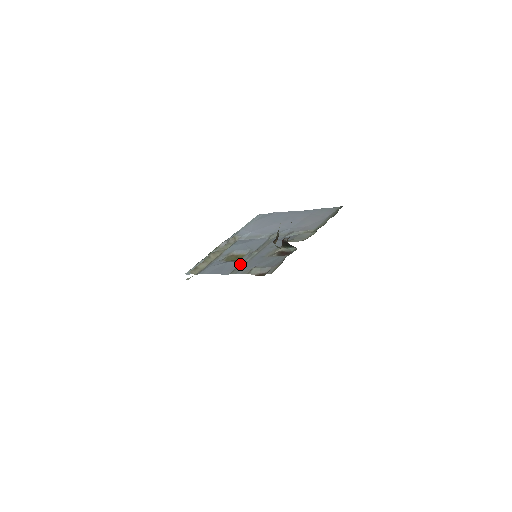
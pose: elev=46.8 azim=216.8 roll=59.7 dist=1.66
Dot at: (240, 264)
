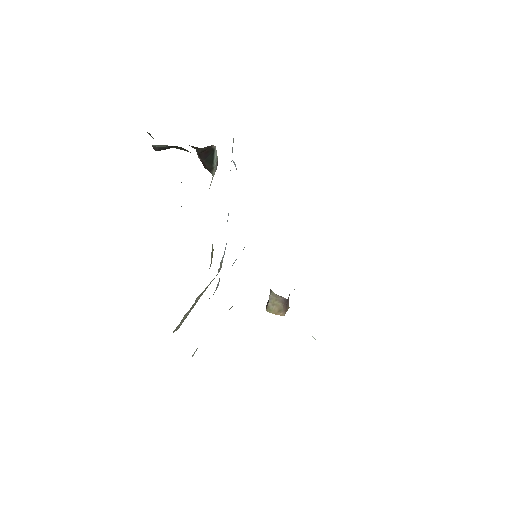
Dot at: occluded
